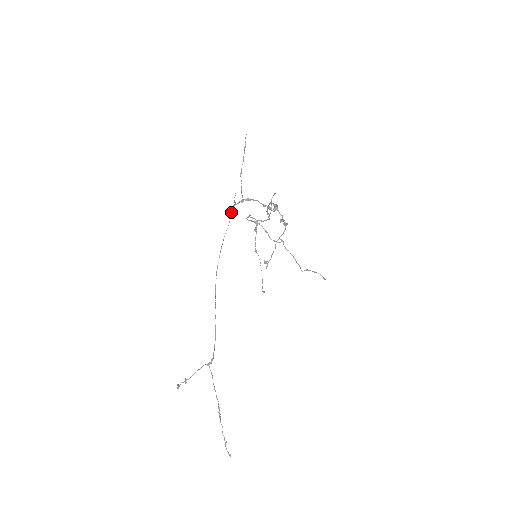
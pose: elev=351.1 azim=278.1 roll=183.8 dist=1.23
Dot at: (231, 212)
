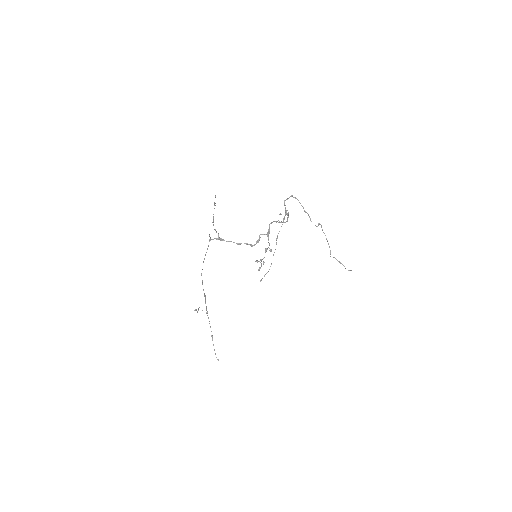
Dot at: occluded
